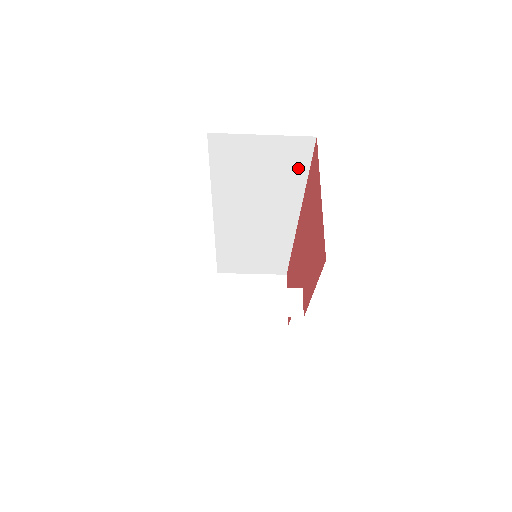
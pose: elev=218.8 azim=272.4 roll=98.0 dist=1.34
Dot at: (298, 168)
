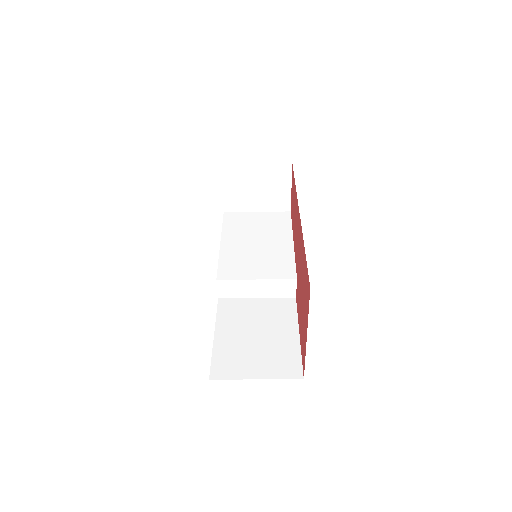
Dot at: occluded
